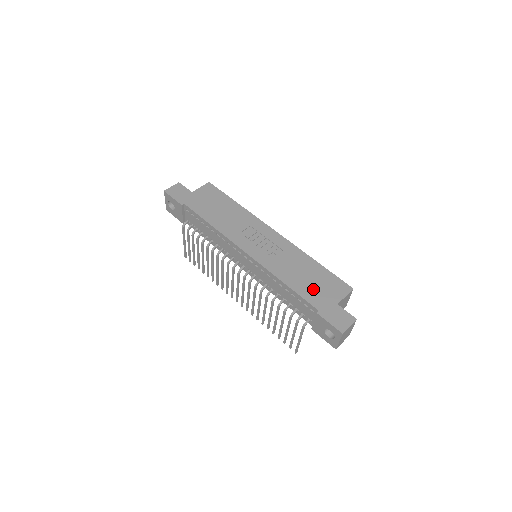
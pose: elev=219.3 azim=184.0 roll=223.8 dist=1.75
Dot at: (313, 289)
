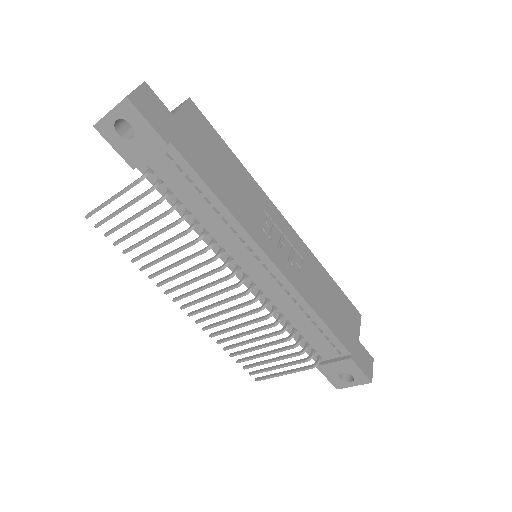
Dot at: (340, 322)
